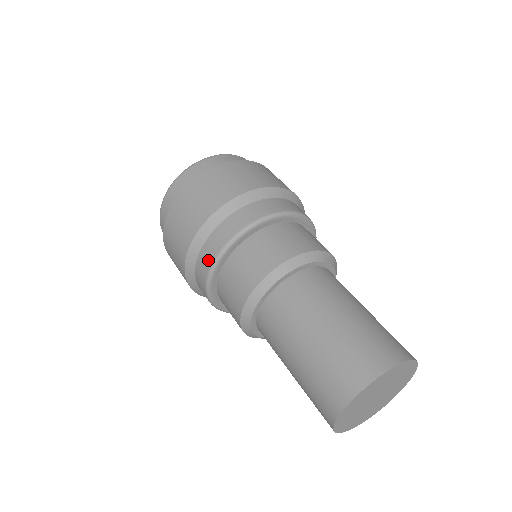
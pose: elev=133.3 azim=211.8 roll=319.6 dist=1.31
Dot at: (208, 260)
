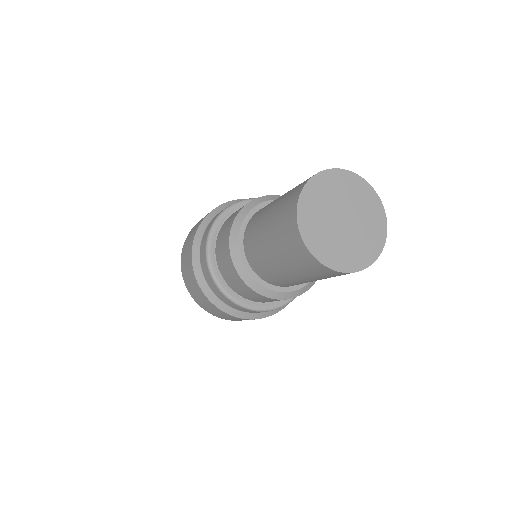
Dot at: (206, 236)
